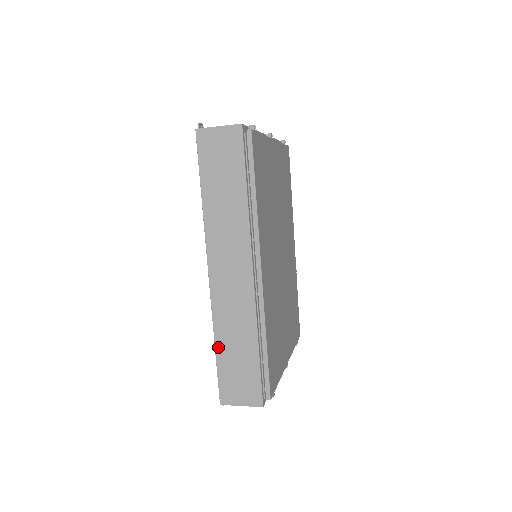
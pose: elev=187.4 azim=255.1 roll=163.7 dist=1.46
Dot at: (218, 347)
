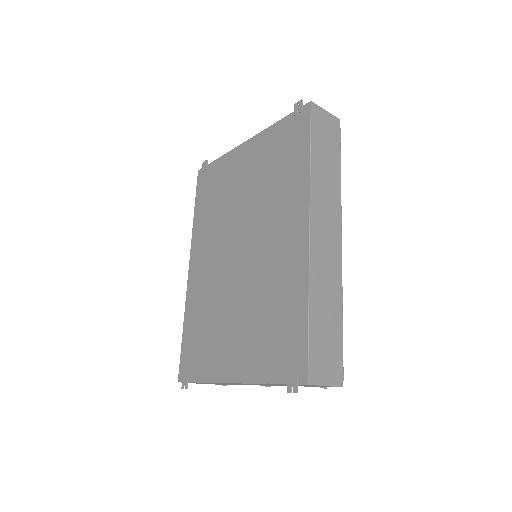
Dot at: (312, 310)
